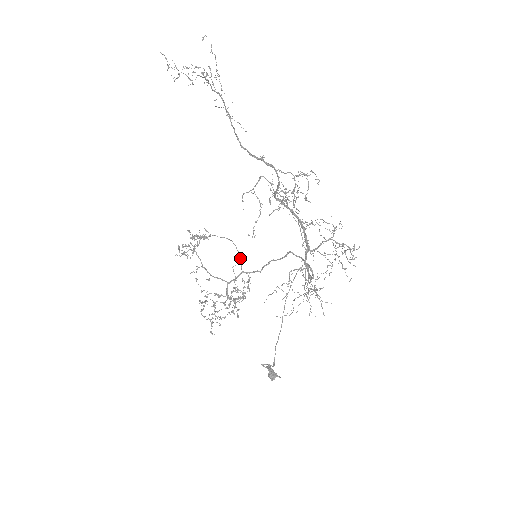
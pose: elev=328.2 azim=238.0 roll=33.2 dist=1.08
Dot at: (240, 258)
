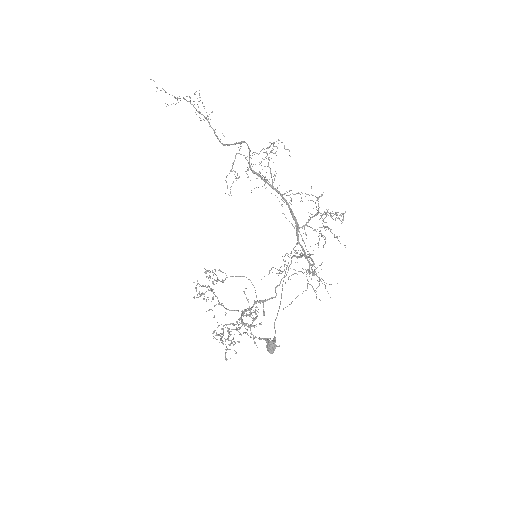
Dot at: (255, 290)
